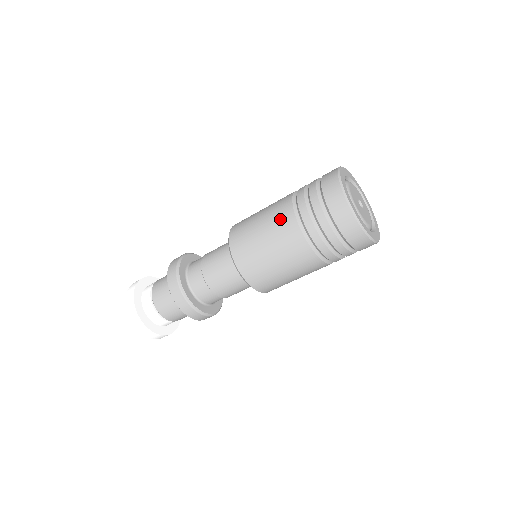
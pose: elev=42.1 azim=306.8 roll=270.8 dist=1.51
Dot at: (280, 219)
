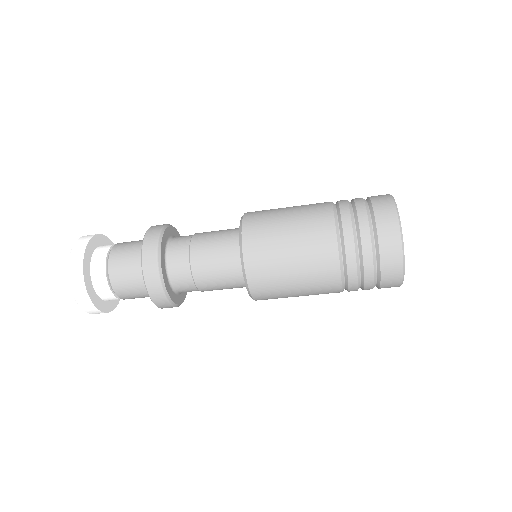
Dot at: (315, 213)
